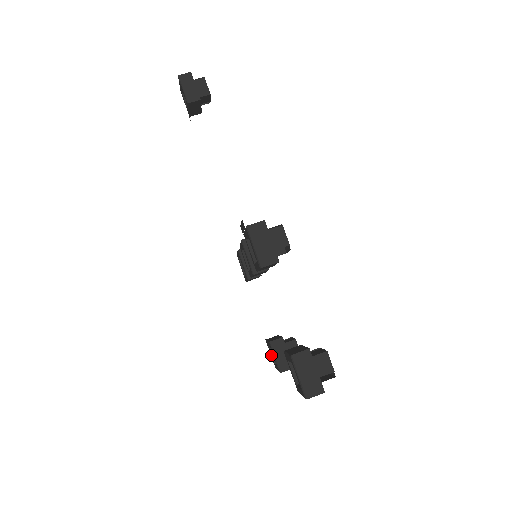
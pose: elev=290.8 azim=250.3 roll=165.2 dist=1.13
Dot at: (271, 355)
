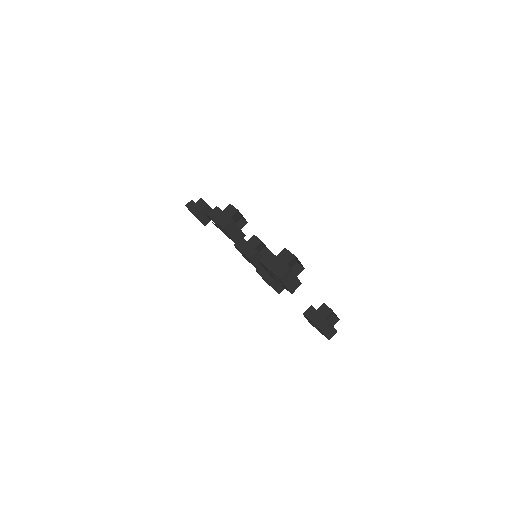
Dot at: occluded
